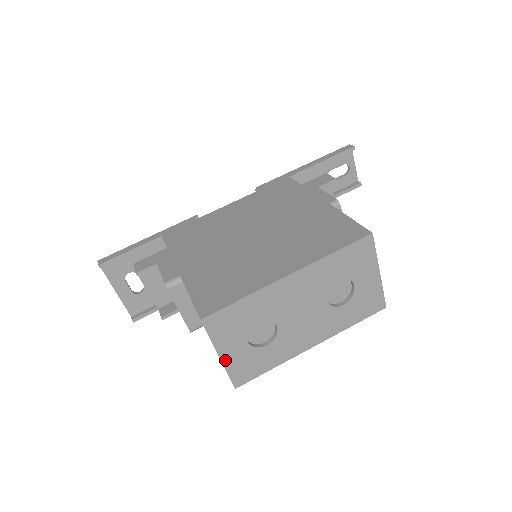
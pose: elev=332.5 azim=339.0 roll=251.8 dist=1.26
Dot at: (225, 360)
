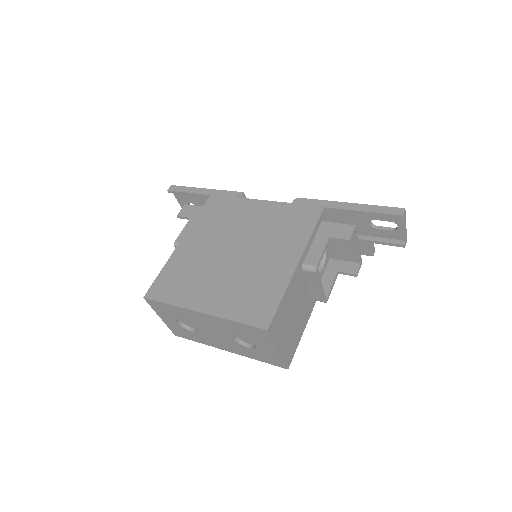
Dot at: (165, 321)
